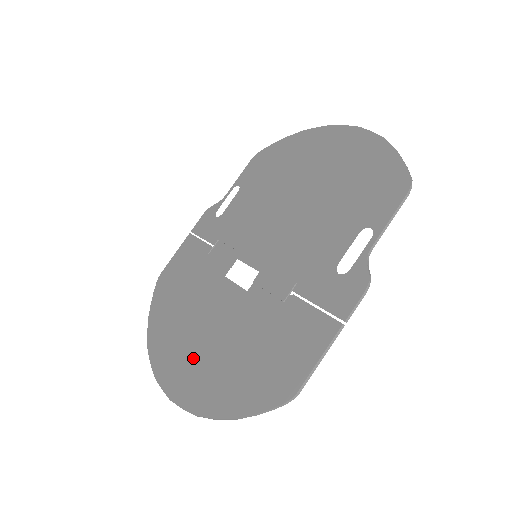
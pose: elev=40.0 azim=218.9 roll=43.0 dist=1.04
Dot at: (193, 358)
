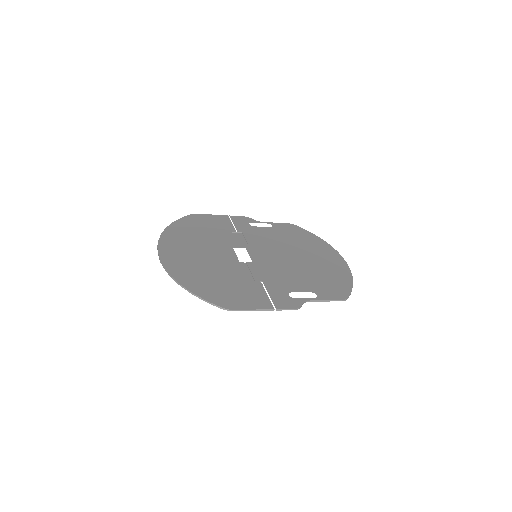
Dot at: (188, 258)
